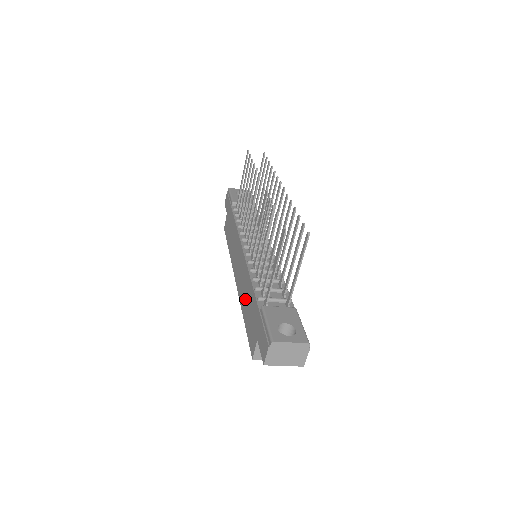
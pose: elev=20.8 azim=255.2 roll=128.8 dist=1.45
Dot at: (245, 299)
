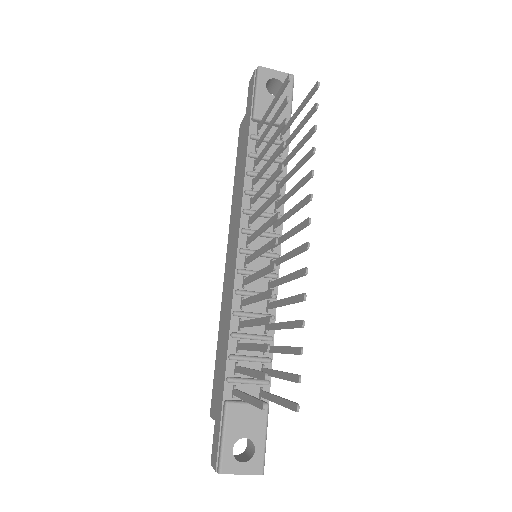
Dot at: (222, 331)
